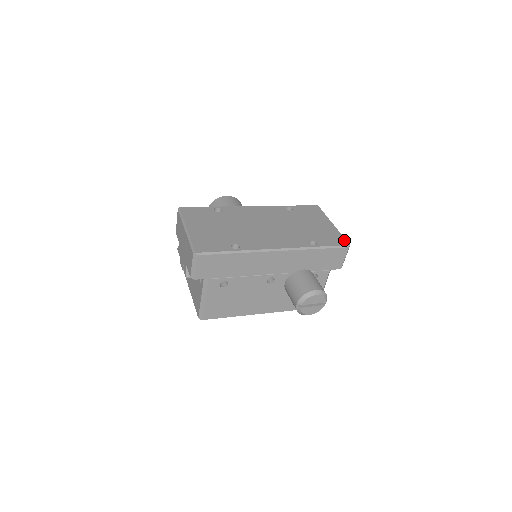
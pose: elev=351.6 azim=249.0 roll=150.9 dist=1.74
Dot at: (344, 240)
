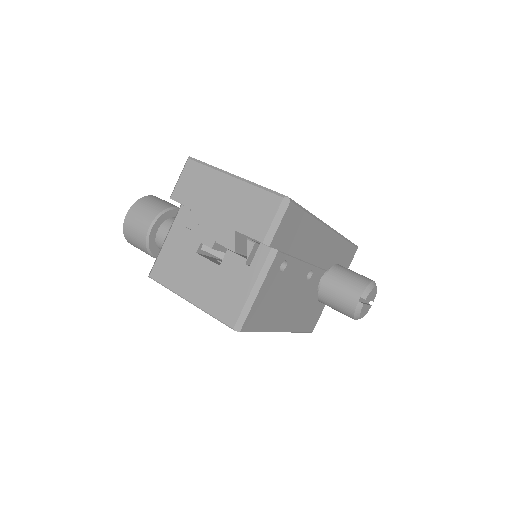
Dot at: occluded
